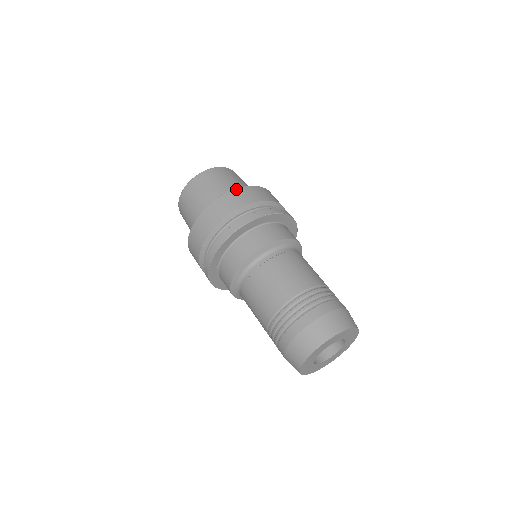
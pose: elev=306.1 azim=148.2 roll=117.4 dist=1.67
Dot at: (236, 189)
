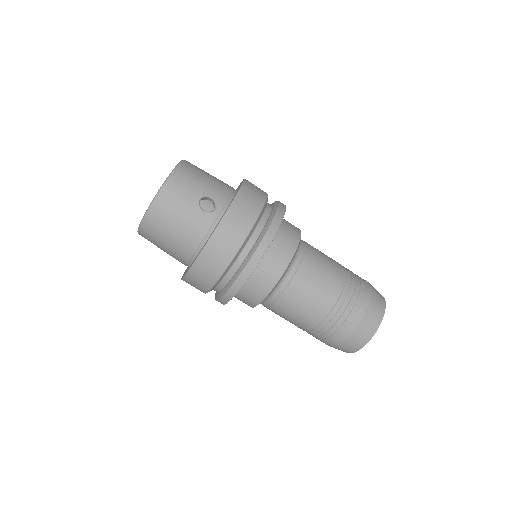
Dot at: (195, 263)
